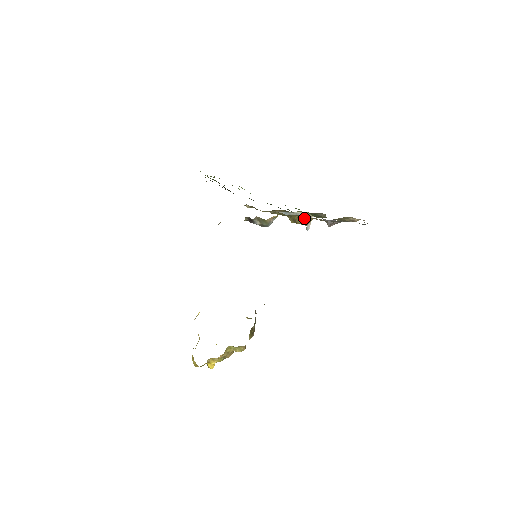
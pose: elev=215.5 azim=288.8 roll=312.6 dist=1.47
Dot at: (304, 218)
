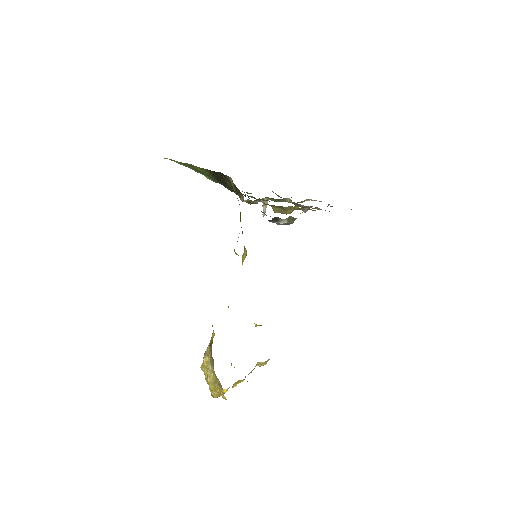
Dot at: occluded
